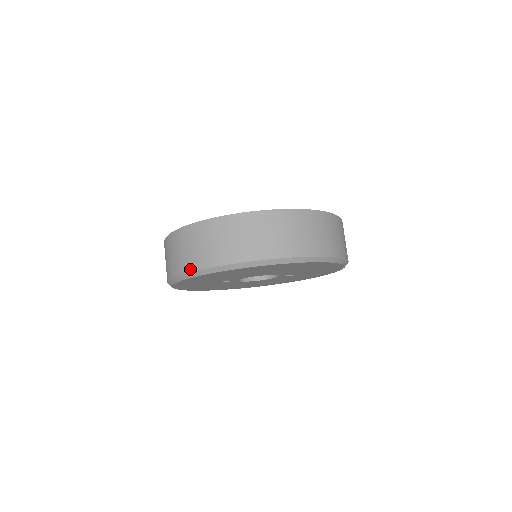
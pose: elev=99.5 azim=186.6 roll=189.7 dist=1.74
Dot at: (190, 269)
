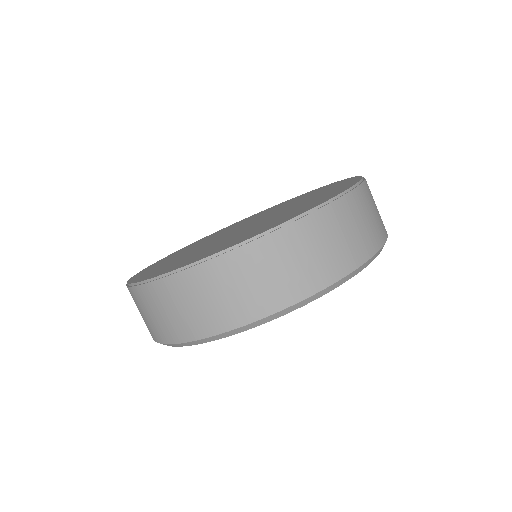
Dot at: (258, 316)
